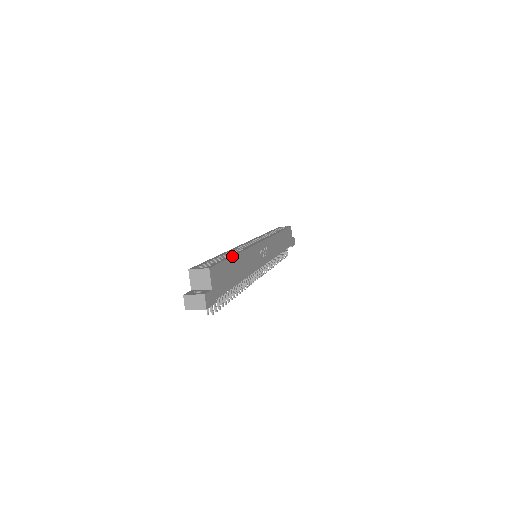
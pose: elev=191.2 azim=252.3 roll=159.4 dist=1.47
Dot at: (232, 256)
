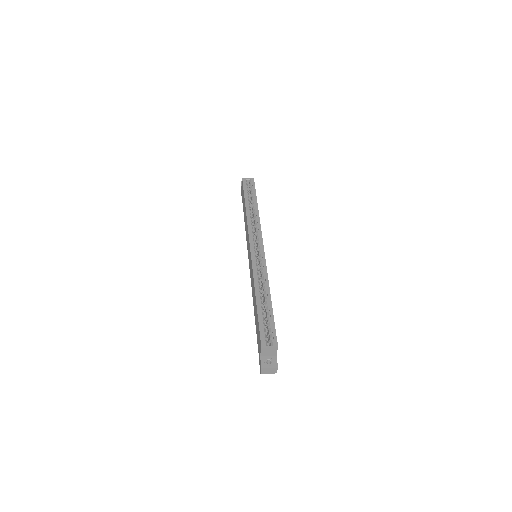
Dot at: occluded
